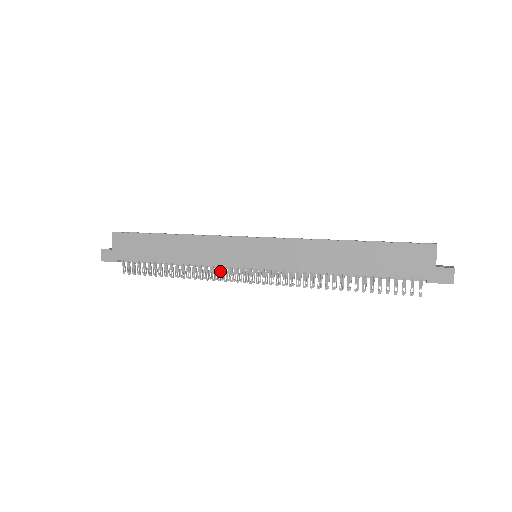
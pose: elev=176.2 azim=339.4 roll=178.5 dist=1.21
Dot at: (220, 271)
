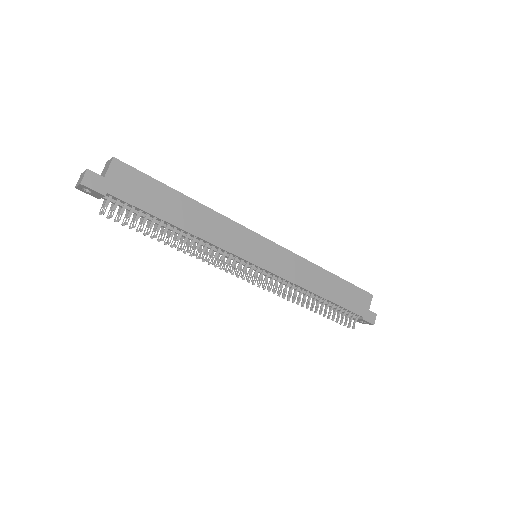
Dot at: (223, 257)
